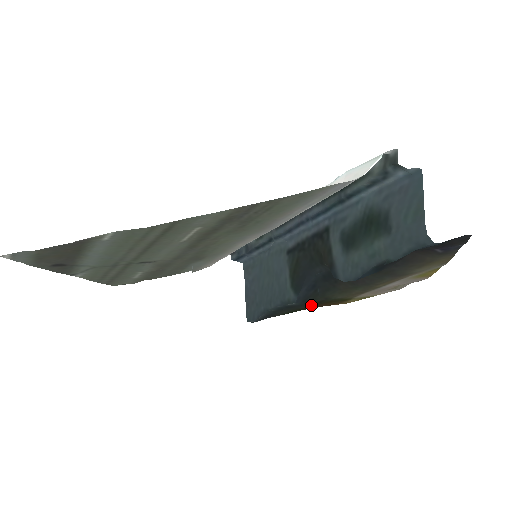
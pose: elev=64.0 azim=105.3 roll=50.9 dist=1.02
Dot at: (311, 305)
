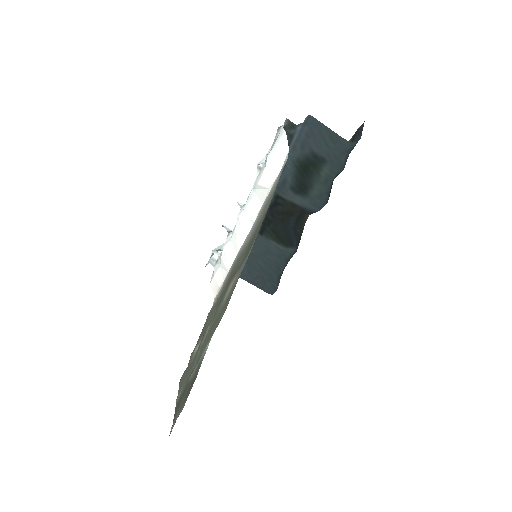
Dot at: occluded
